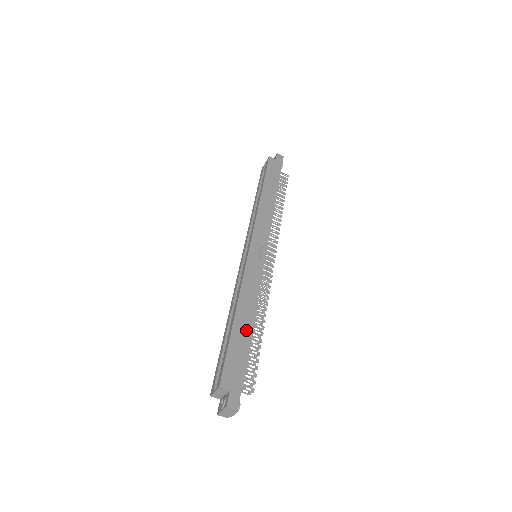
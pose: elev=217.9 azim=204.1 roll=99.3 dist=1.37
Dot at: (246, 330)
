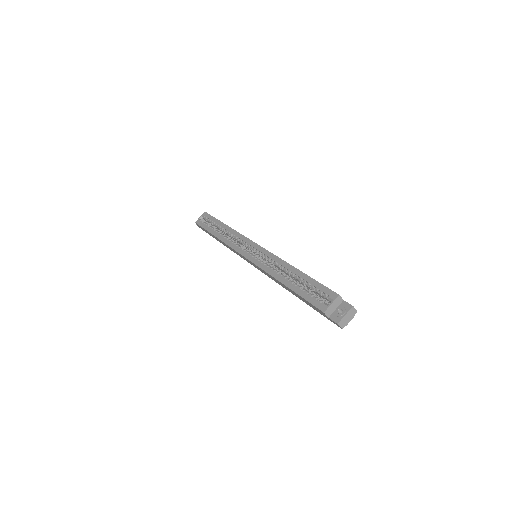
Dot at: occluded
